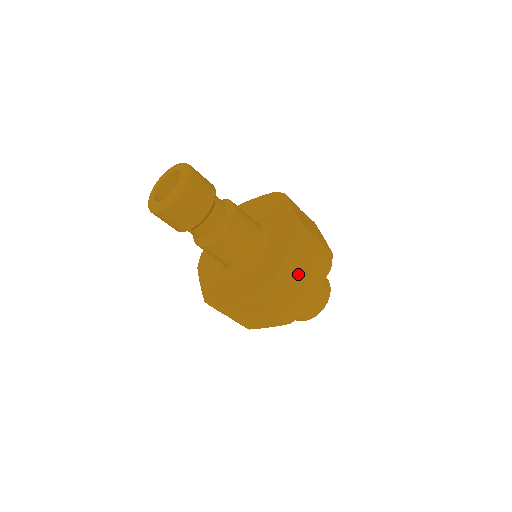
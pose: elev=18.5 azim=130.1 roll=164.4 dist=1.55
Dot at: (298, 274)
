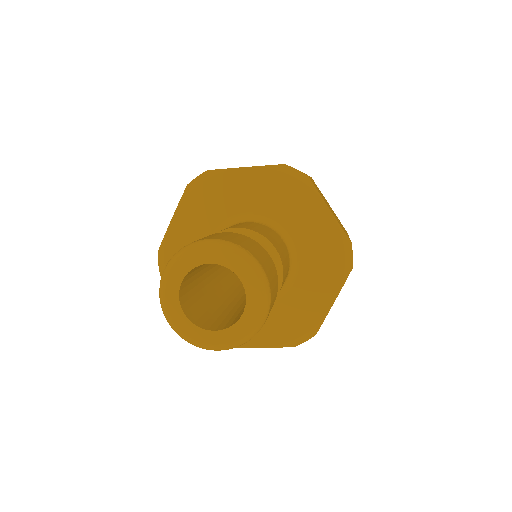
Dot at: occluded
